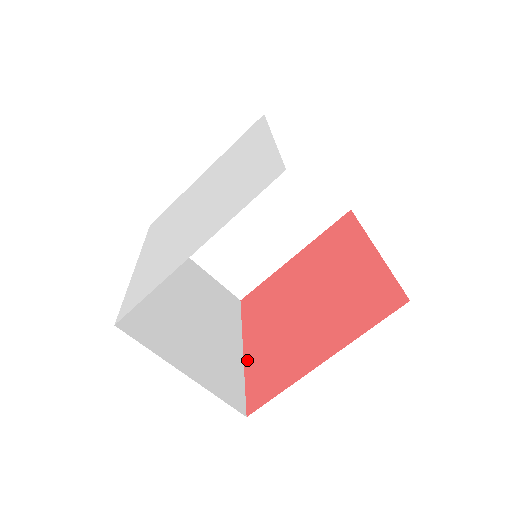
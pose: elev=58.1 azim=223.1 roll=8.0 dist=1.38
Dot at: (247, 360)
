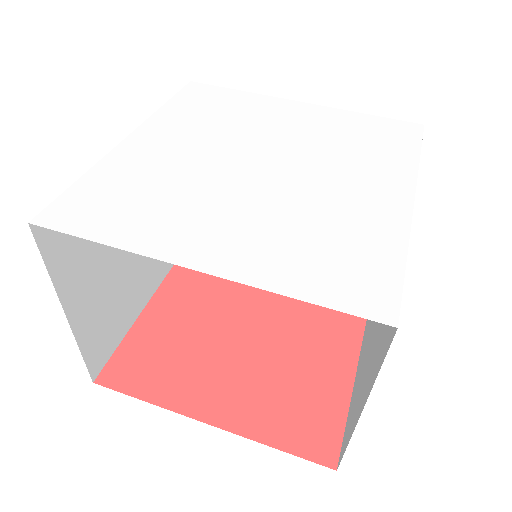
Dot at: (148, 312)
